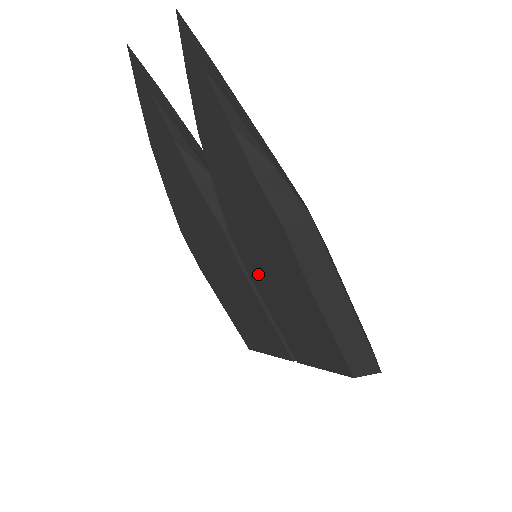
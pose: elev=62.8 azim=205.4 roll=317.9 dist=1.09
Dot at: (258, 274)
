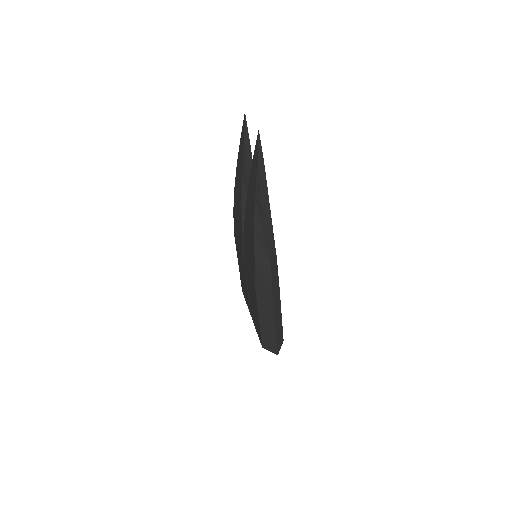
Dot at: occluded
